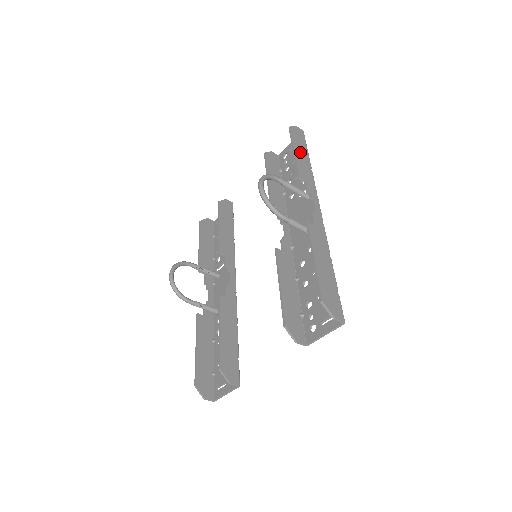
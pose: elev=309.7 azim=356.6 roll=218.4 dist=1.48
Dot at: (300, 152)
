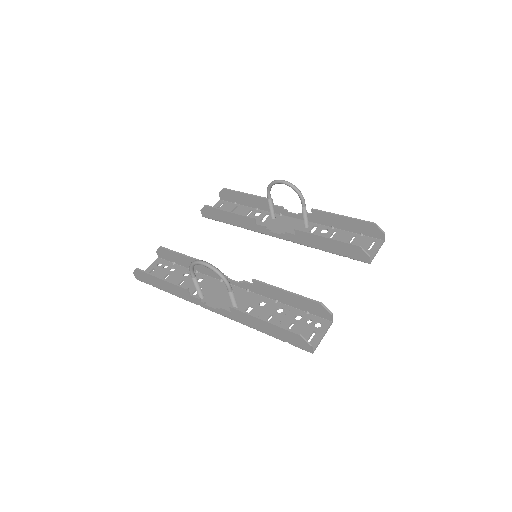
Dot at: (246, 198)
